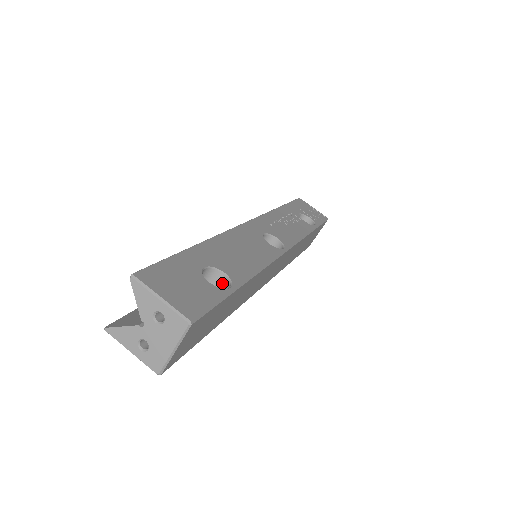
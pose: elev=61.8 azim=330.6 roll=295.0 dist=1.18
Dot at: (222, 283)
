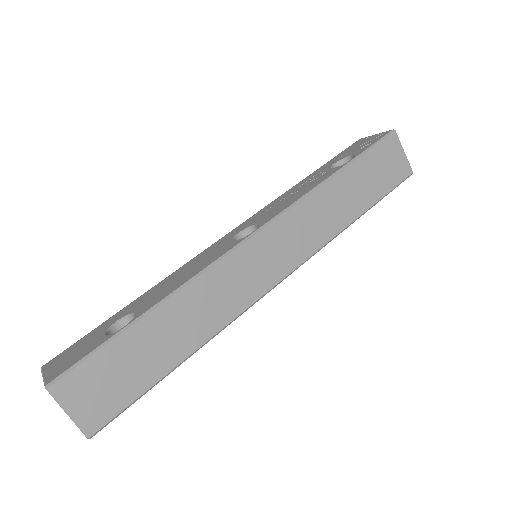
Dot at: occluded
